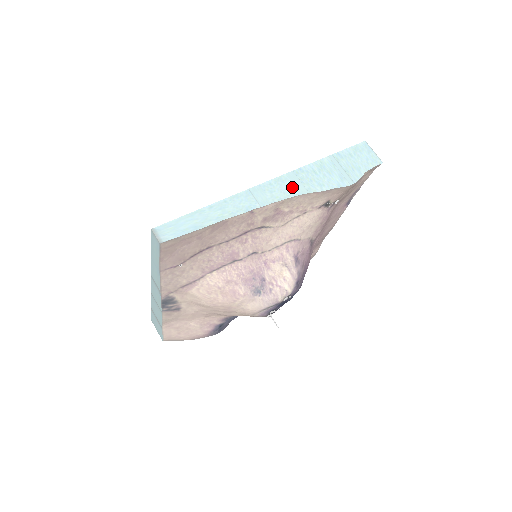
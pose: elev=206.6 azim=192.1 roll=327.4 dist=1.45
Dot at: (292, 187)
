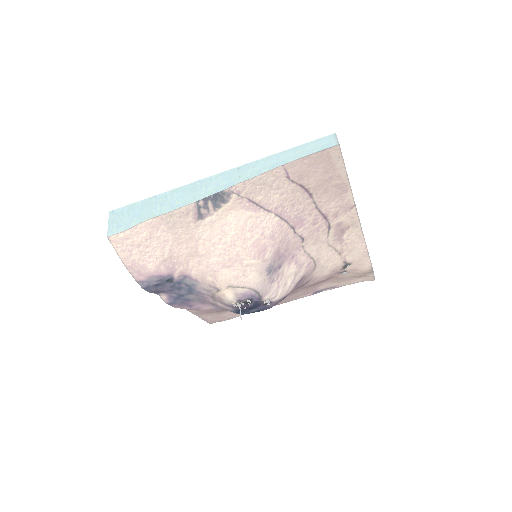
Dot at: occluded
